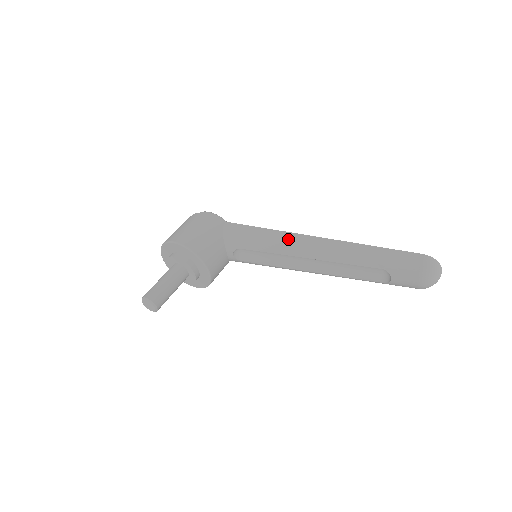
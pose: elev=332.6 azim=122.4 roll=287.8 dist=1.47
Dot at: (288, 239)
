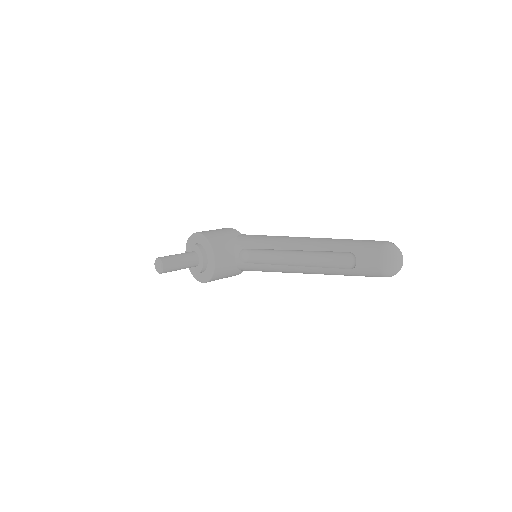
Dot at: (282, 239)
